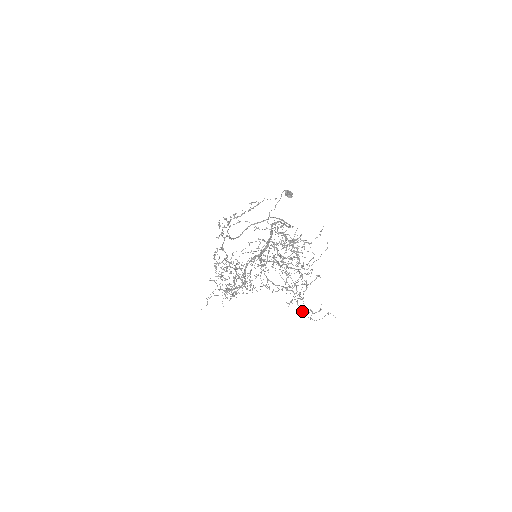
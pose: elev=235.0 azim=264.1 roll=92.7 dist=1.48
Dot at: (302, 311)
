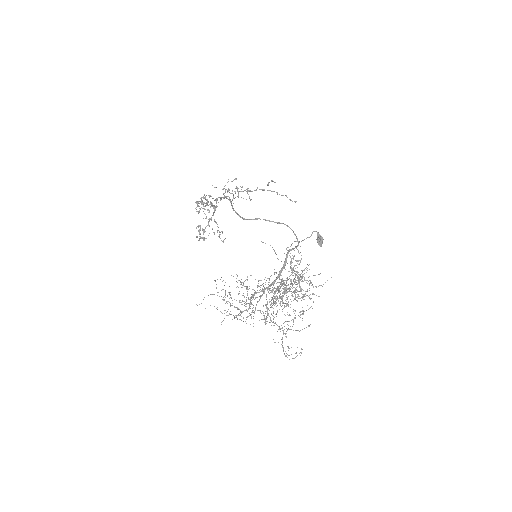
Dot at: occluded
